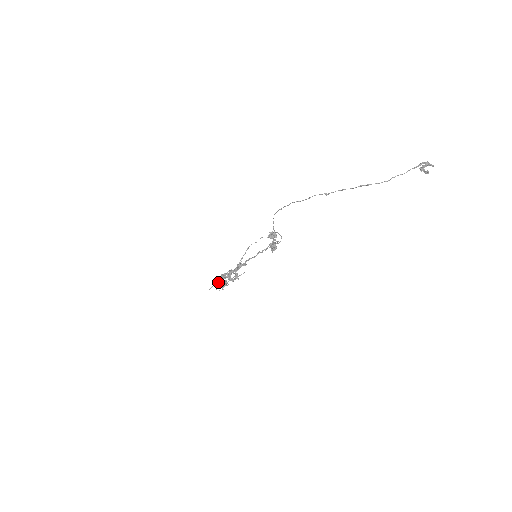
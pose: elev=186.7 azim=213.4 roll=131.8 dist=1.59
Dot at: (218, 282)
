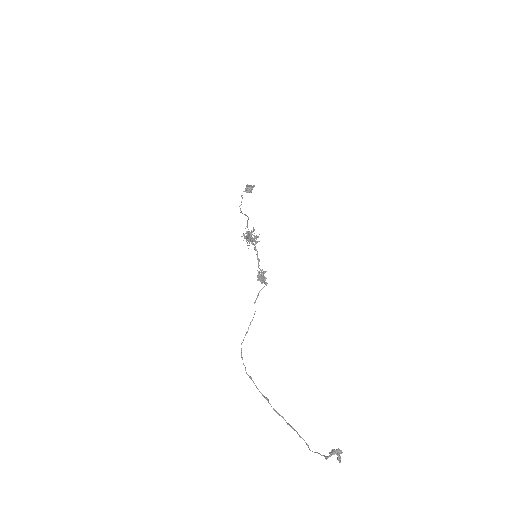
Dot at: occluded
